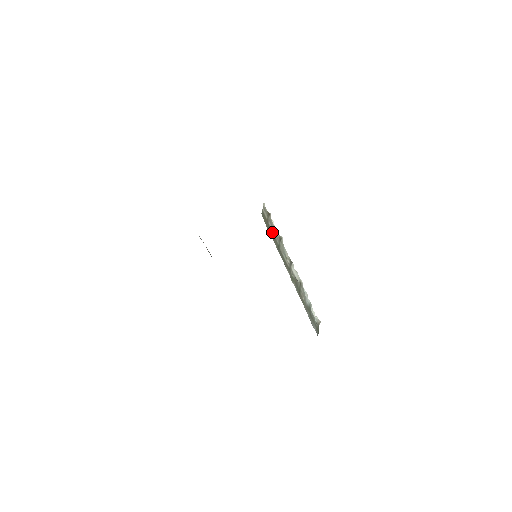
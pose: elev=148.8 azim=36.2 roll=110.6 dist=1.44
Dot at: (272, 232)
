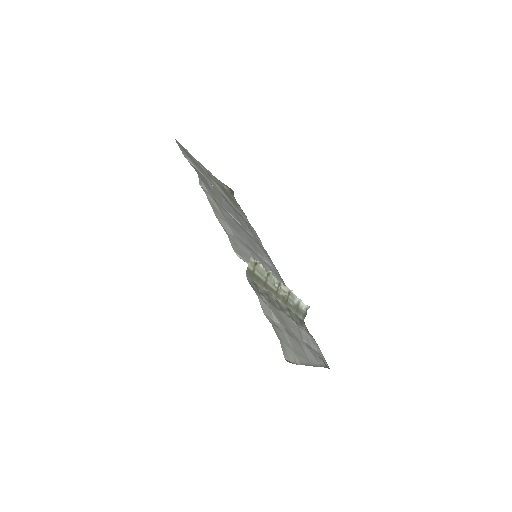
Dot at: (258, 277)
